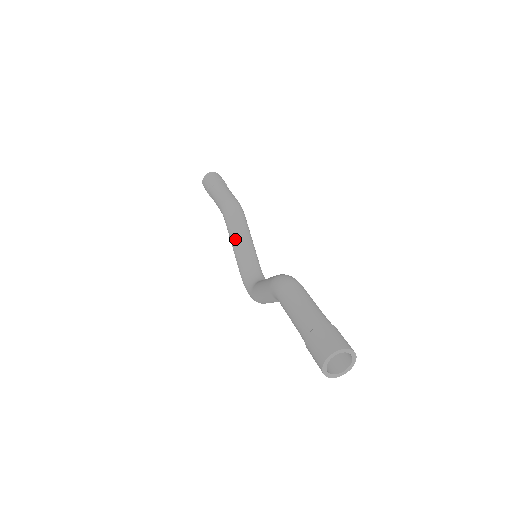
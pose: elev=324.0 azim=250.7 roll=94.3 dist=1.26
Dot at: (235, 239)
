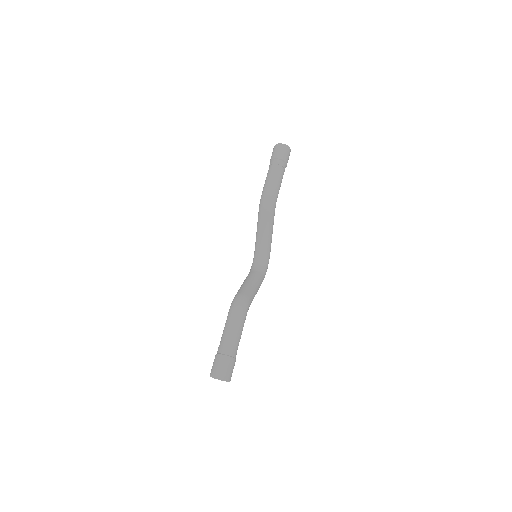
Dot at: (258, 228)
